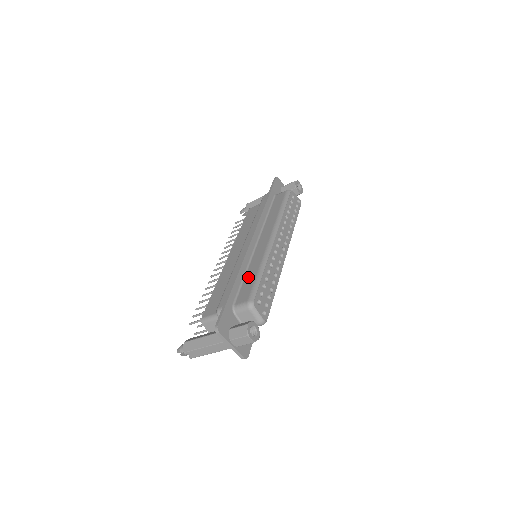
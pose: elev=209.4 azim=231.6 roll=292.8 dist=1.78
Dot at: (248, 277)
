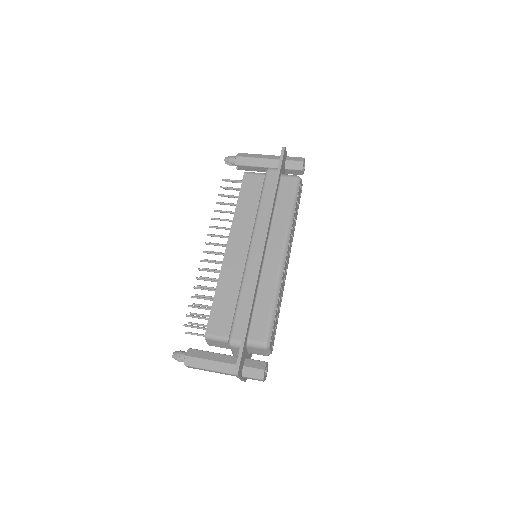
Dot at: (261, 304)
